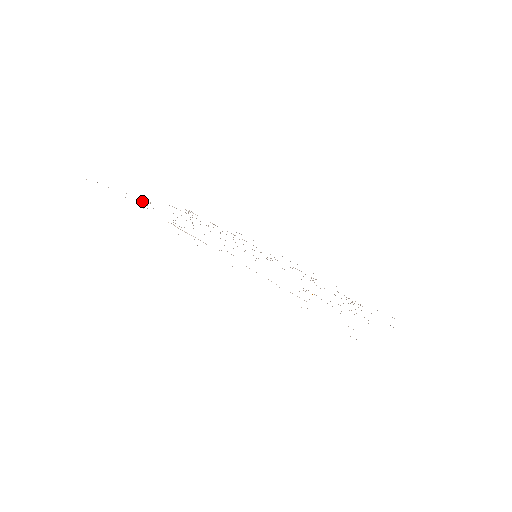
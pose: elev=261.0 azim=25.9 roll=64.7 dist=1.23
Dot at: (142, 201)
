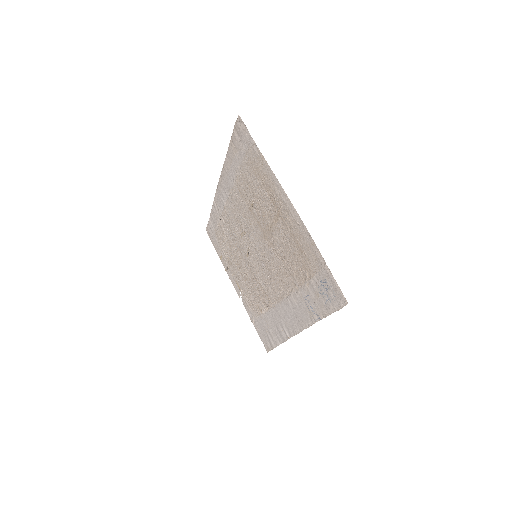
Dot at: (222, 249)
